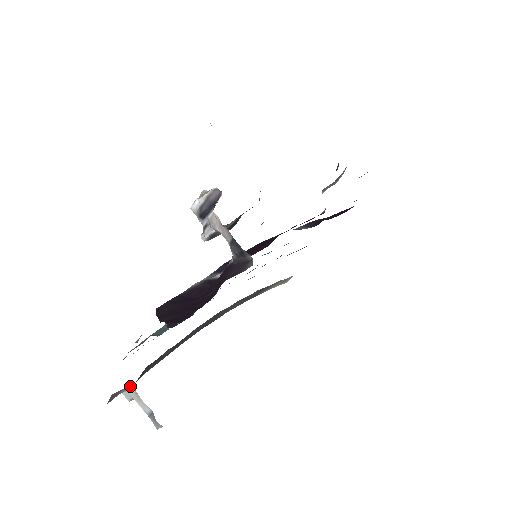
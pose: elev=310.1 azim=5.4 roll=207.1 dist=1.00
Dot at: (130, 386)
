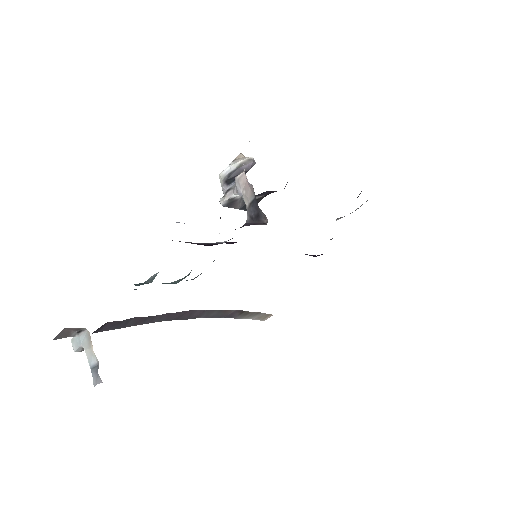
Dot at: (86, 330)
